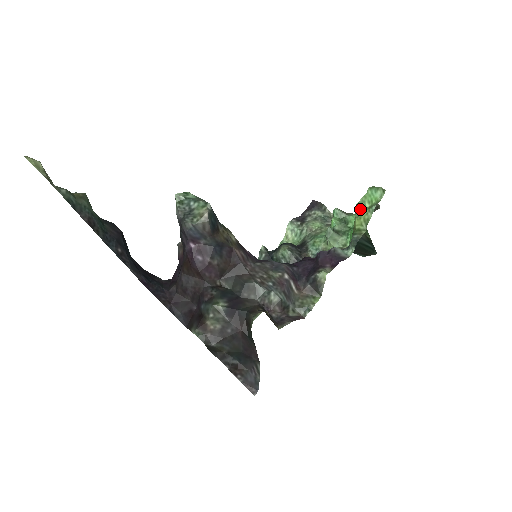
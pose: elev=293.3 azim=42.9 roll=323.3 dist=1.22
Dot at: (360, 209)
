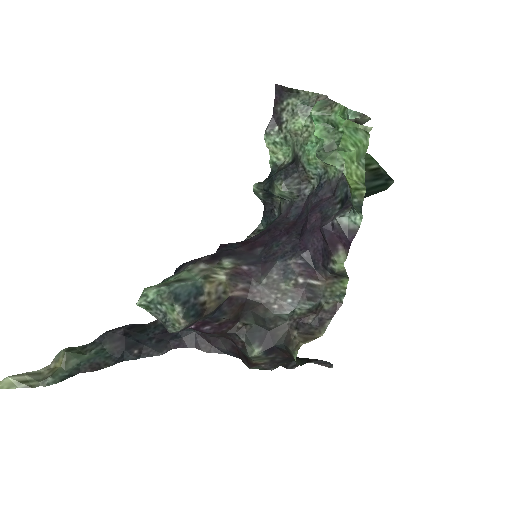
Dot at: (345, 157)
